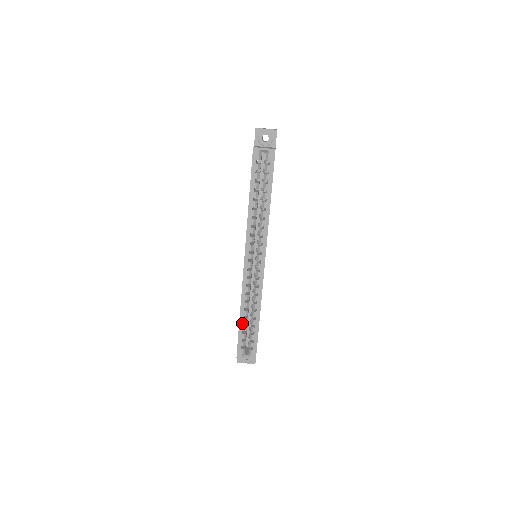
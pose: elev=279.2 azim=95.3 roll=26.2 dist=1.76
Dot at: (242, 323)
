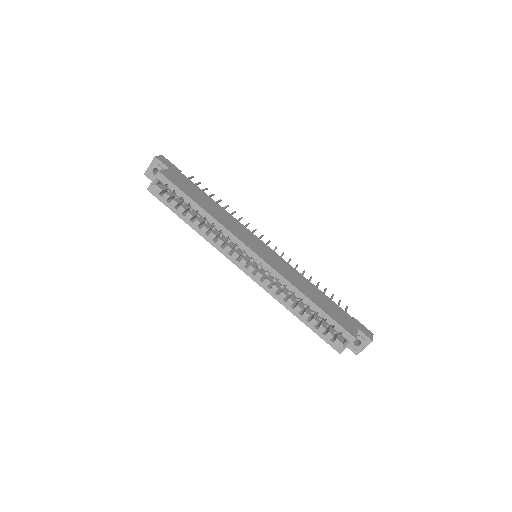
Dot at: (305, 320)
